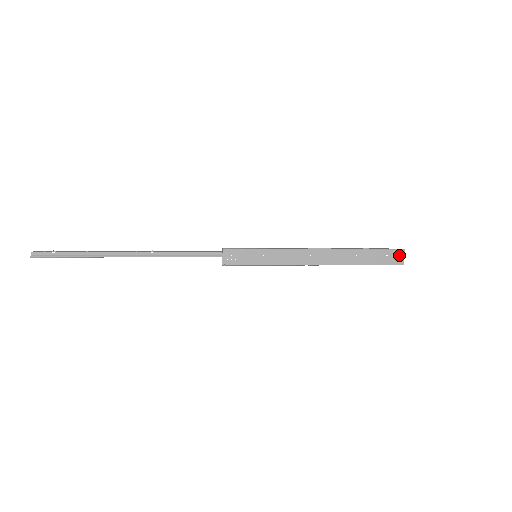
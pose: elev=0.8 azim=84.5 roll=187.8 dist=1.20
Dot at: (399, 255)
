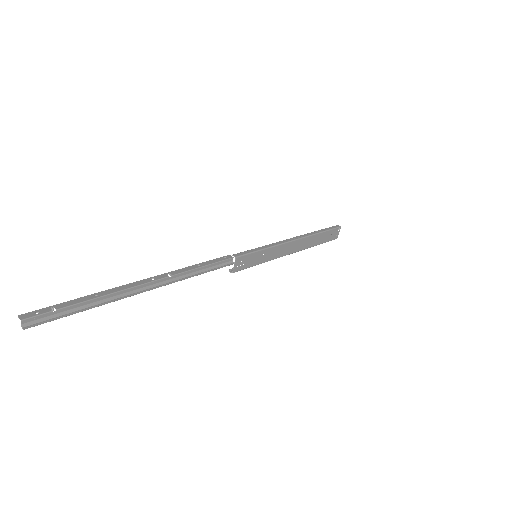
Dot at: (337, 232)
